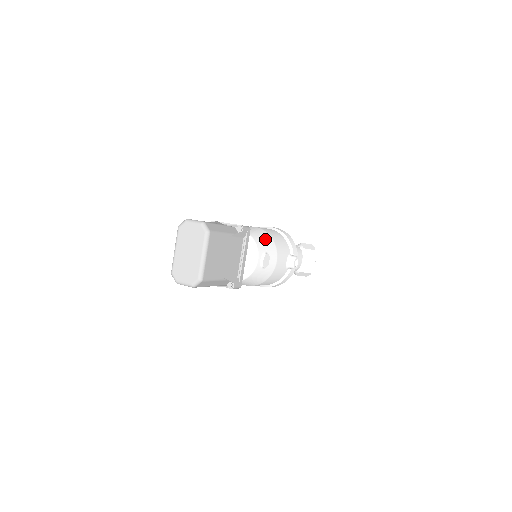
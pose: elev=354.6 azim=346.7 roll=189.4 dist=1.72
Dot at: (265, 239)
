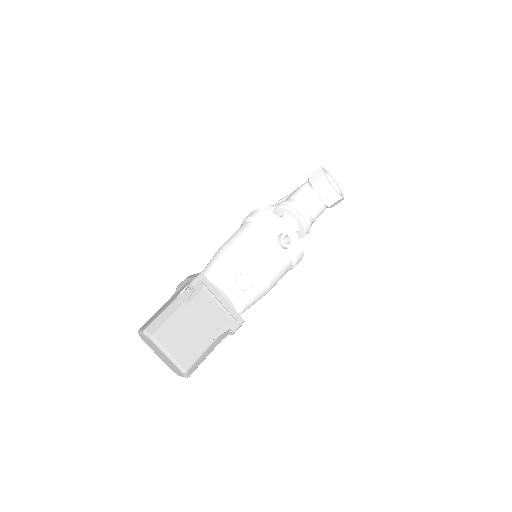
Dot at: (230, 261)
